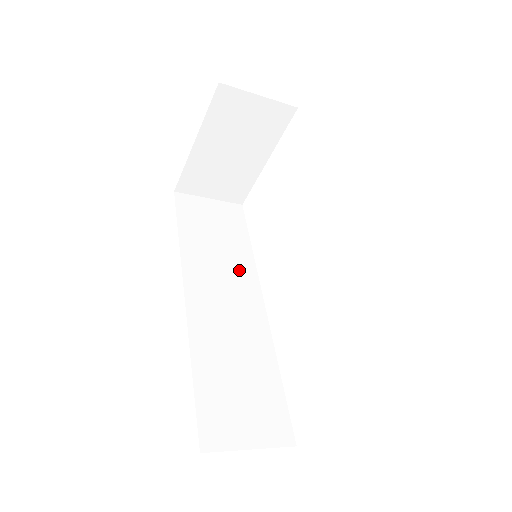
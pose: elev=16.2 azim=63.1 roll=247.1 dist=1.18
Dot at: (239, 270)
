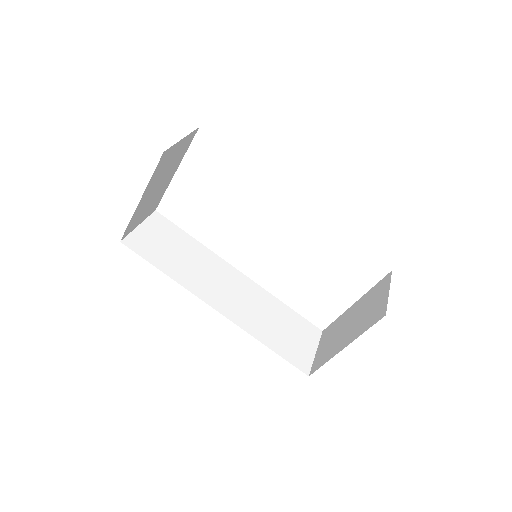
Dot at: (210, 263)
